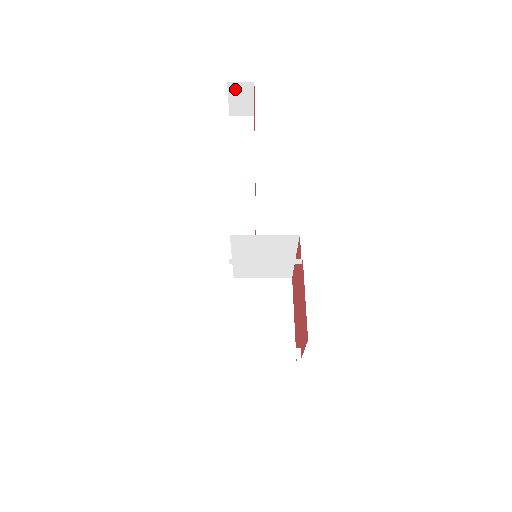
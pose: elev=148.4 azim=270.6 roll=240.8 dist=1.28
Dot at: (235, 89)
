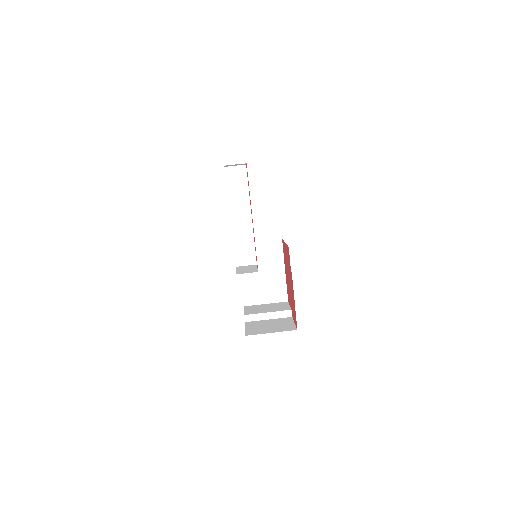
Dot at: occluded
